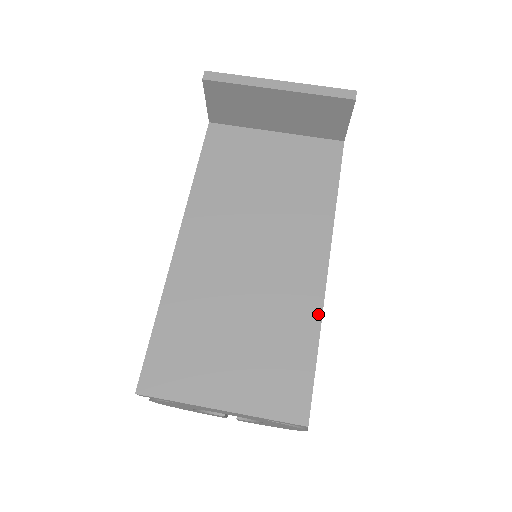
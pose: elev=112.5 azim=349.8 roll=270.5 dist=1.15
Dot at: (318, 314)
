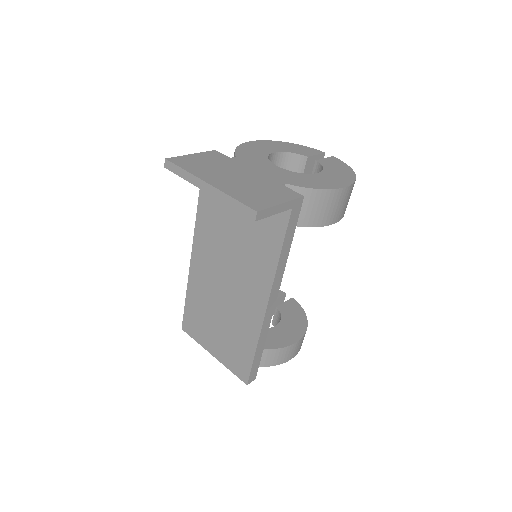
Dot at: (257, 335)
